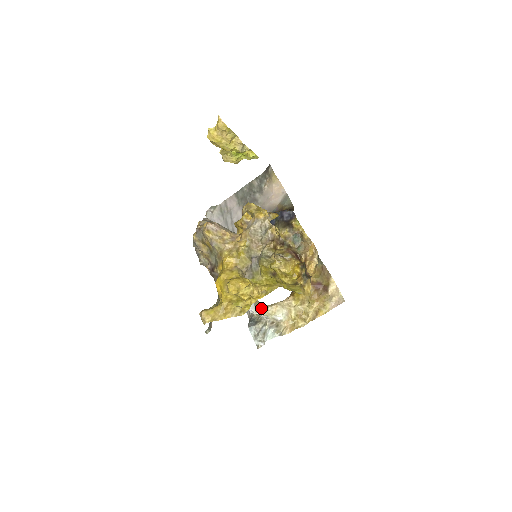
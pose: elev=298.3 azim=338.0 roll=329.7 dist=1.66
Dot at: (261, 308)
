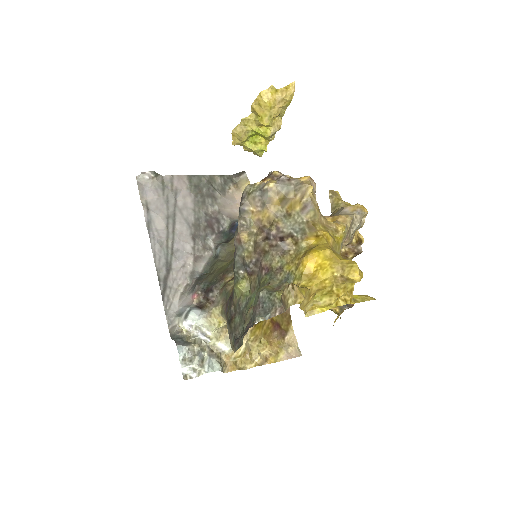
Dot at: (216, 325)
